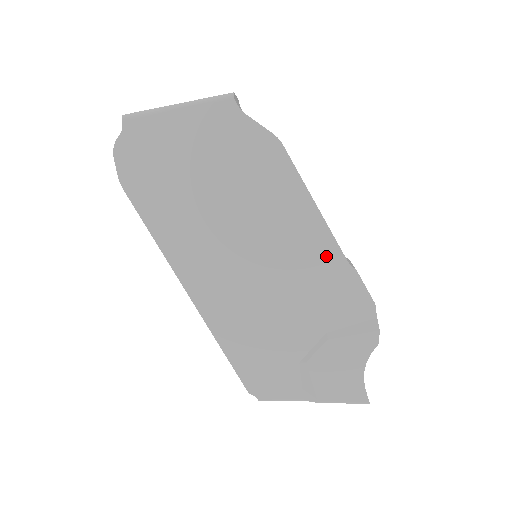
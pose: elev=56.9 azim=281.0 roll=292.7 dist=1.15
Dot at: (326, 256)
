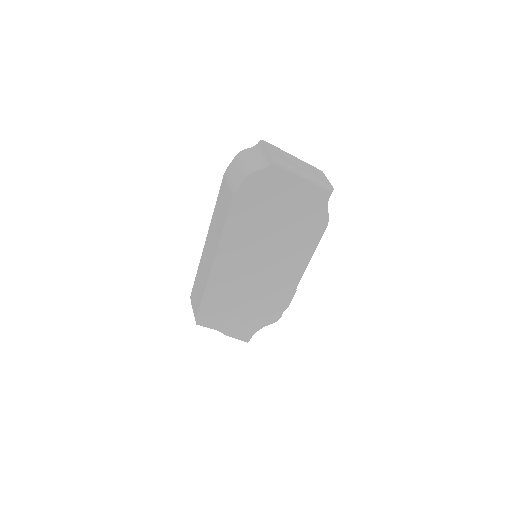
Dot at: (292, 280)
